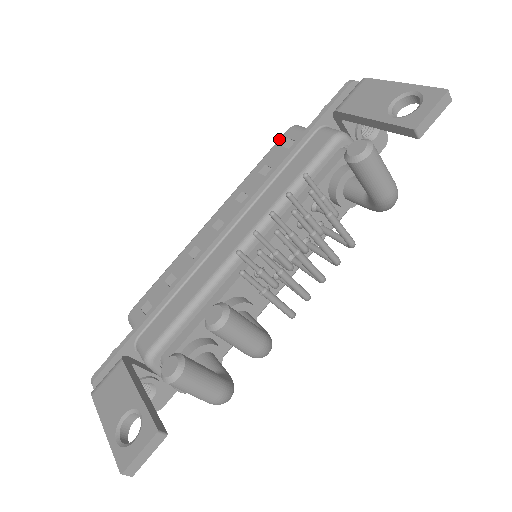
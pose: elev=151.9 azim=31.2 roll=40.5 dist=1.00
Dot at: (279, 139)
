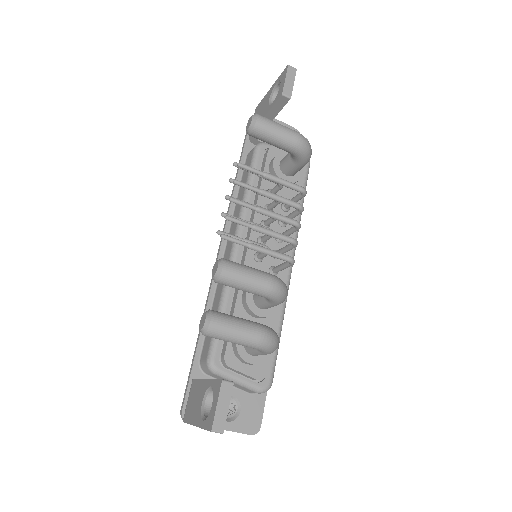
Dot at: occluded
